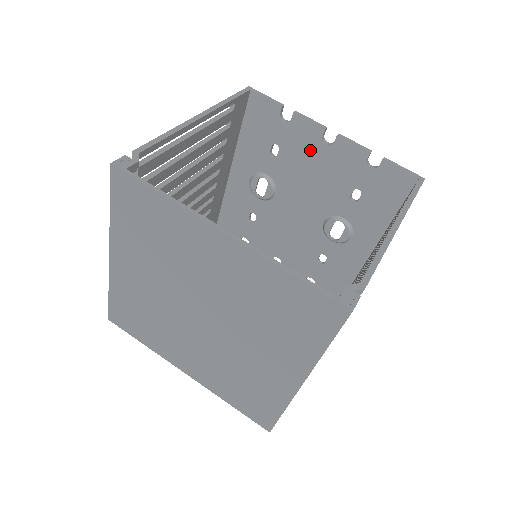
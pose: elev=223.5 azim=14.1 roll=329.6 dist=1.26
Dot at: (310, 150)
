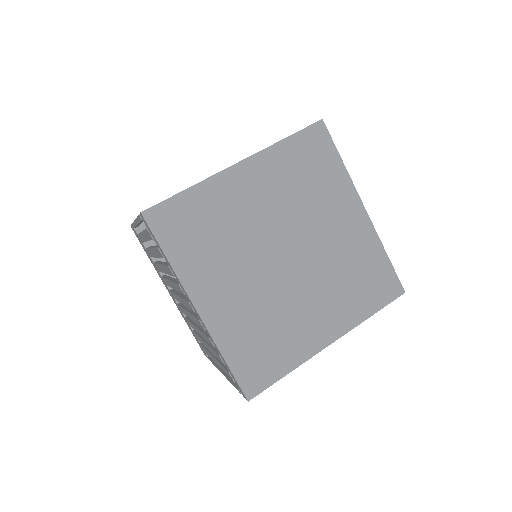
Dot at: occluded
